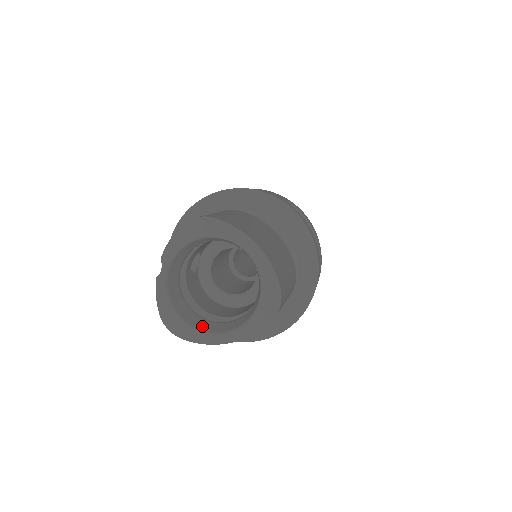
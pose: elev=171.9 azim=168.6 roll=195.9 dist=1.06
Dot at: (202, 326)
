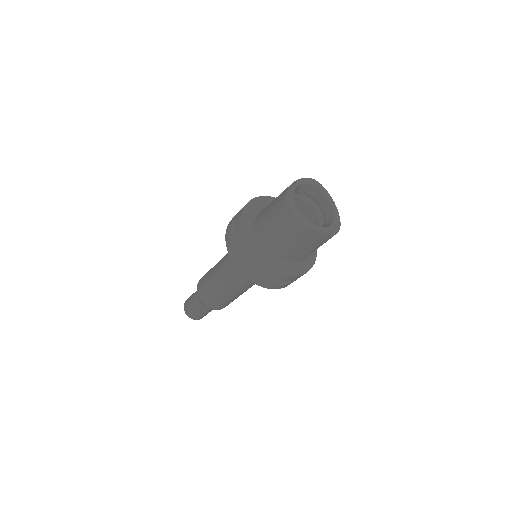
Dot at: occluded
